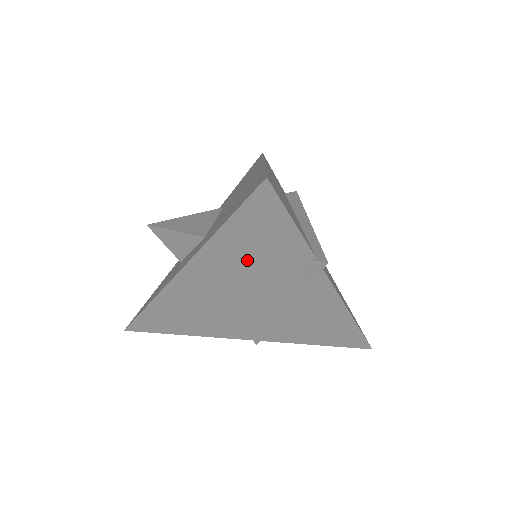
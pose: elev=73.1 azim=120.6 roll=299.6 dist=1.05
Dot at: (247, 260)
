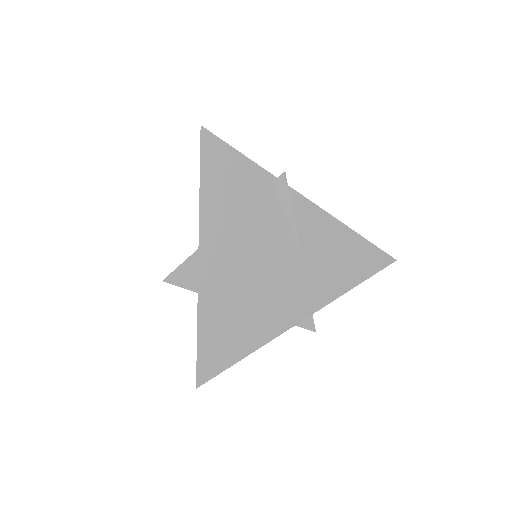
Dot at: (236, 211)
